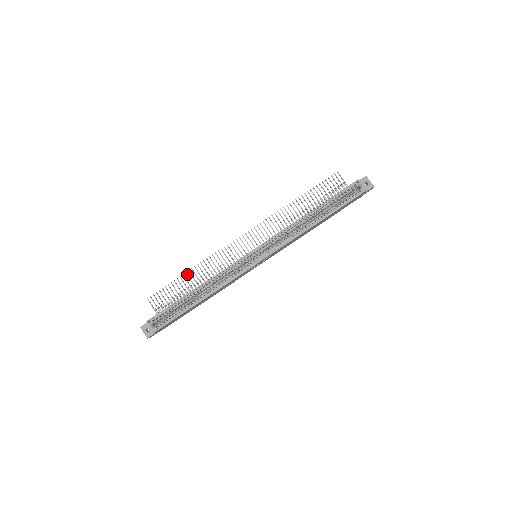
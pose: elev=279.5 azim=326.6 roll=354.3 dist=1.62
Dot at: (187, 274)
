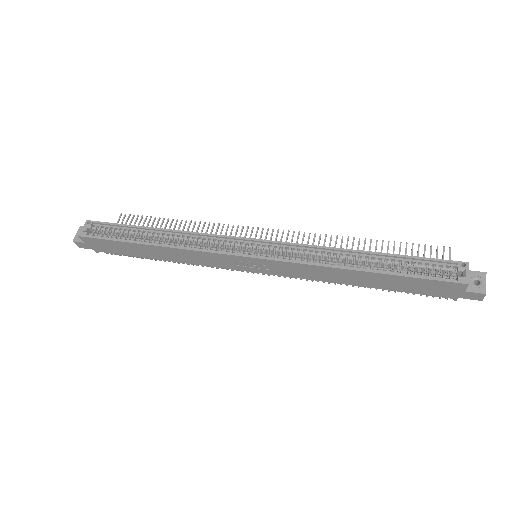
Dot at: (177, 221)
